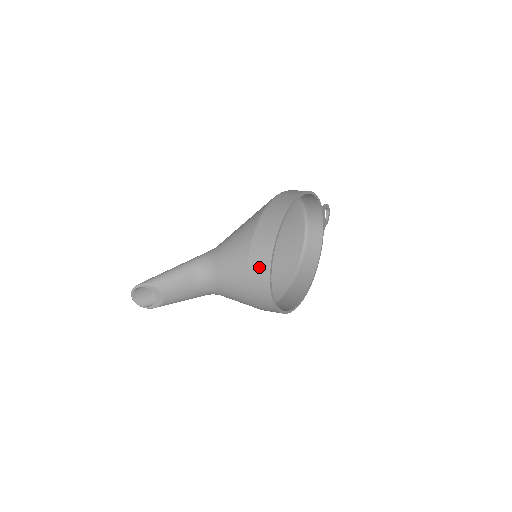
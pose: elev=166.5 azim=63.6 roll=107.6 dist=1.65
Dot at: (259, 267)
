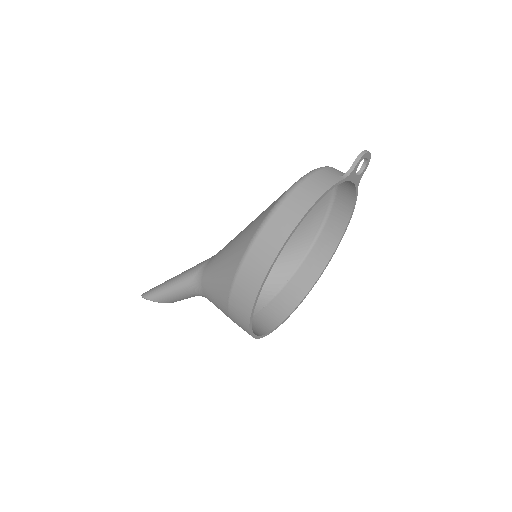
Dot at: occluded
